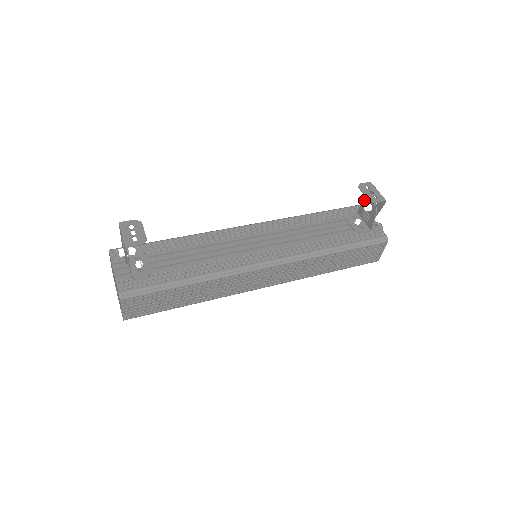
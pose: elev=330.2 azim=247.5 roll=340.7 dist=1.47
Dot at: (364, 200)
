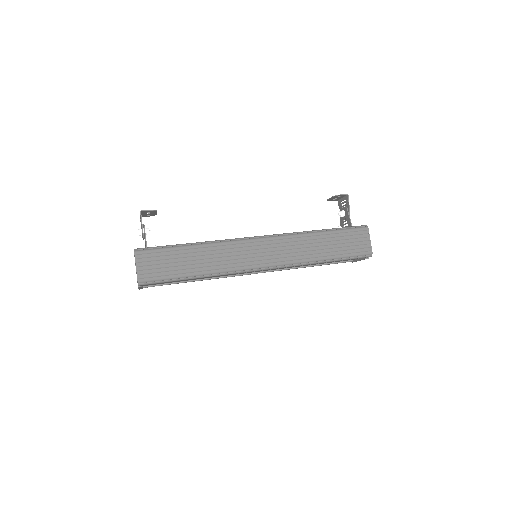
Dot at: occluded
